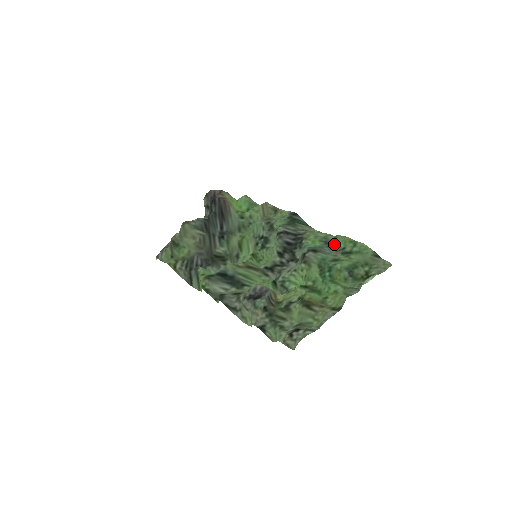
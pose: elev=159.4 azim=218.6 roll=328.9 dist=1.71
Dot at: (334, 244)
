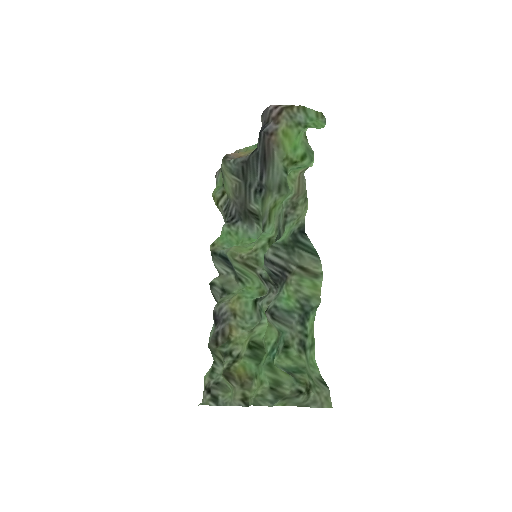
Dot at: (307, 317)
